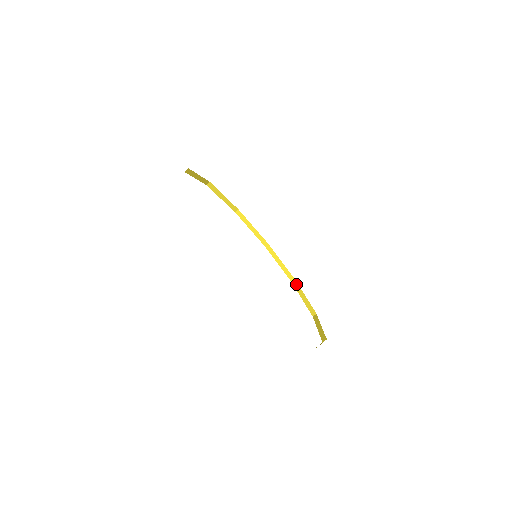
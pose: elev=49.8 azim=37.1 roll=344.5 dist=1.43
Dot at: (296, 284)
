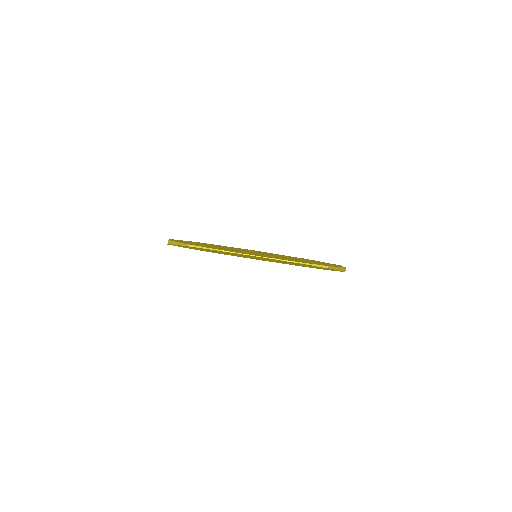
Dot at: (329, 268)
